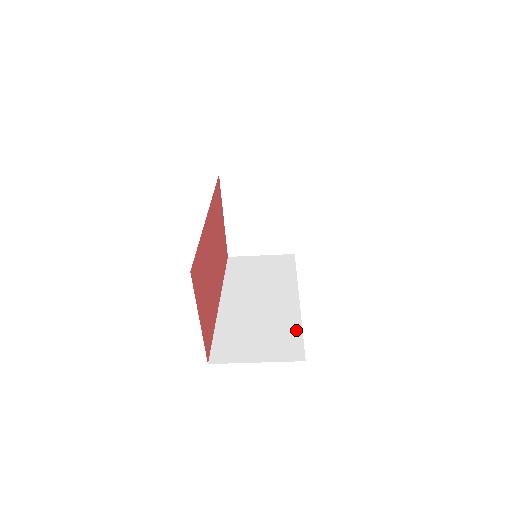
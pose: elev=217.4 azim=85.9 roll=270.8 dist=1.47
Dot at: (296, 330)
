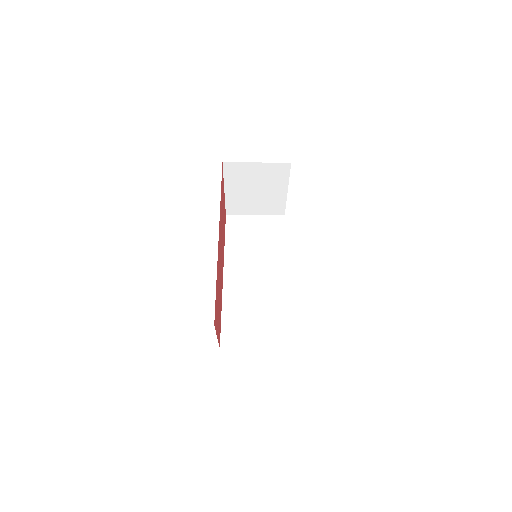
Dot at: (284, 315)
